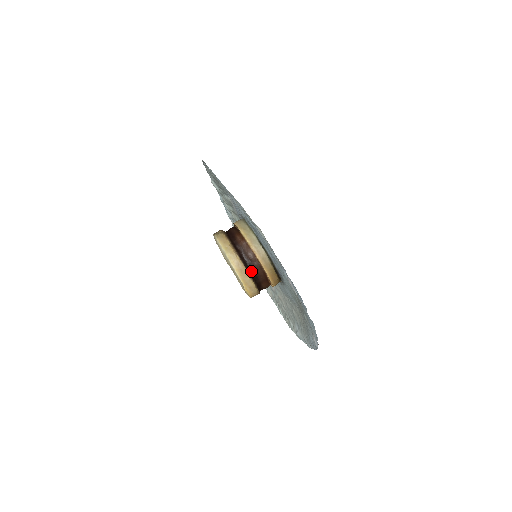
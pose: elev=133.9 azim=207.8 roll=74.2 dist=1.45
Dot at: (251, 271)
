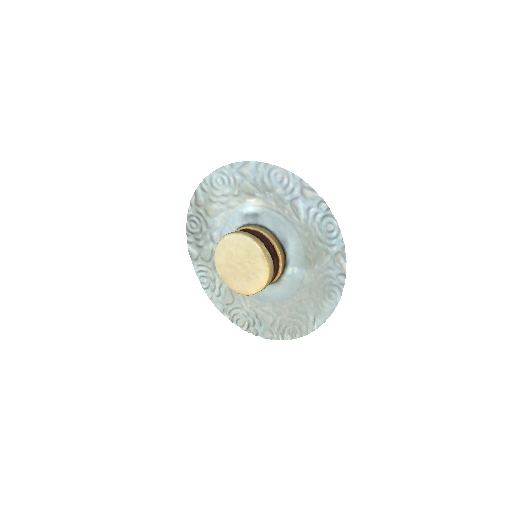
Dot at: (263, 244)
